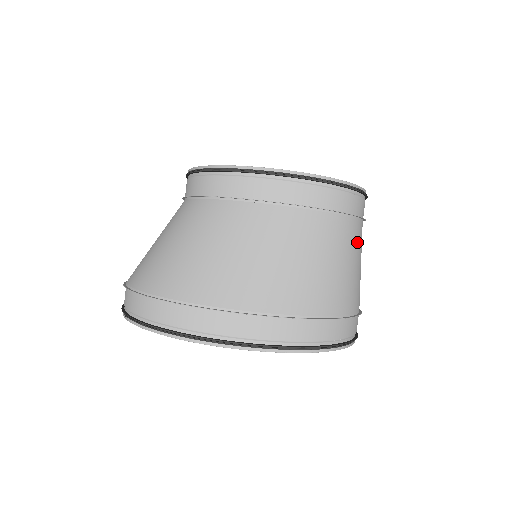
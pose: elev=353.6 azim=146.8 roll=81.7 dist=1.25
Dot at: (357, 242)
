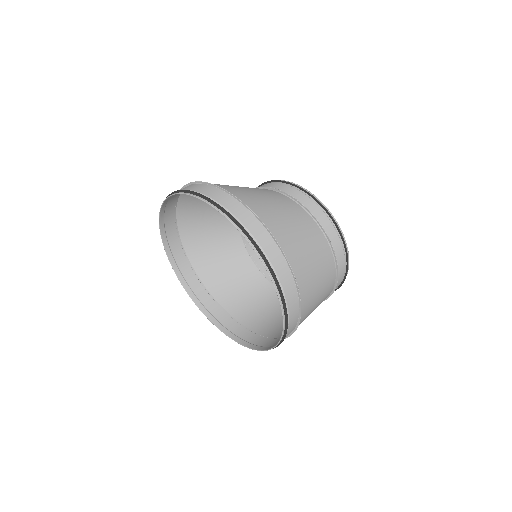
Dot at: (327, 282)
